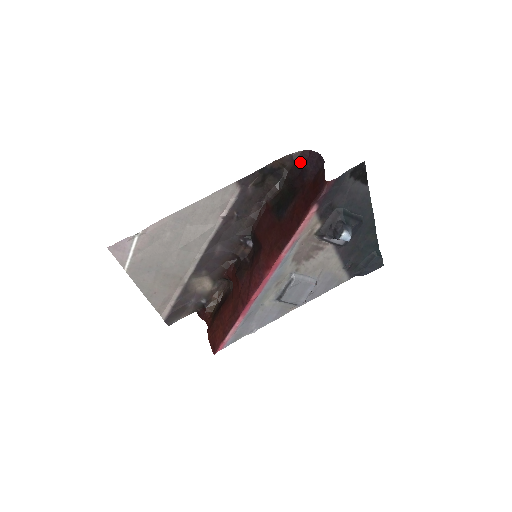
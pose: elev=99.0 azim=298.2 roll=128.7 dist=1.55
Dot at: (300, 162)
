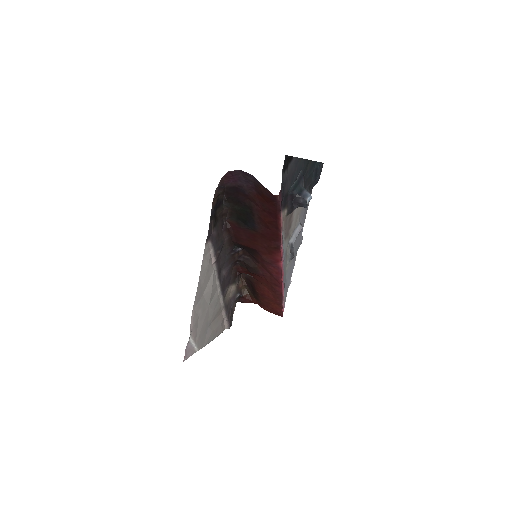
Dot at: (229, 184)
